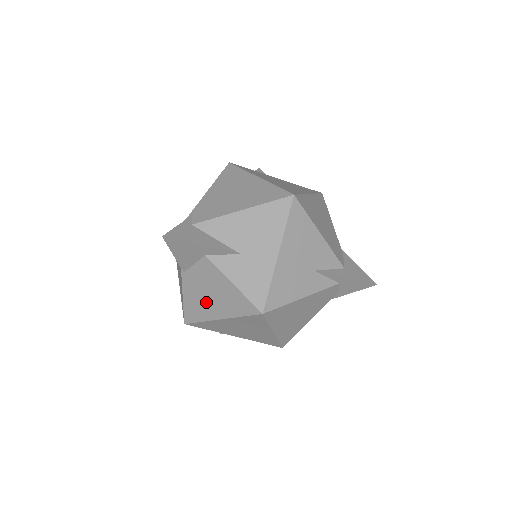
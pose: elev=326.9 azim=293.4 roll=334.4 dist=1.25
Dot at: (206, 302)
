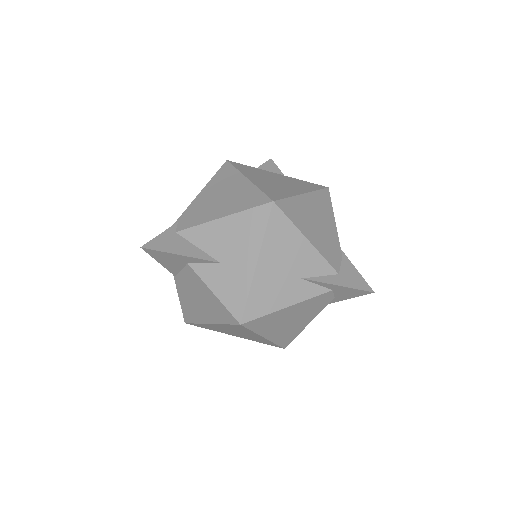
Dot at: (196, 306)
